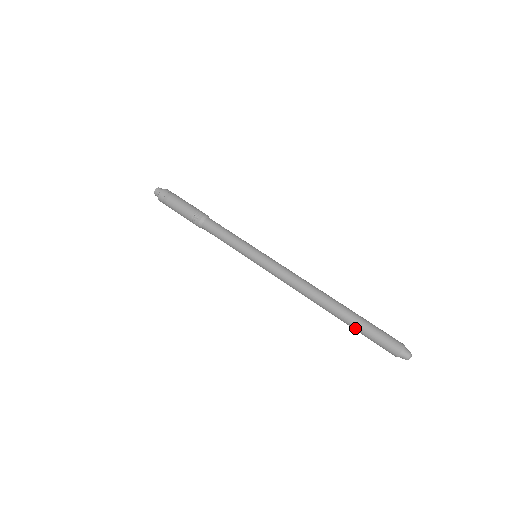
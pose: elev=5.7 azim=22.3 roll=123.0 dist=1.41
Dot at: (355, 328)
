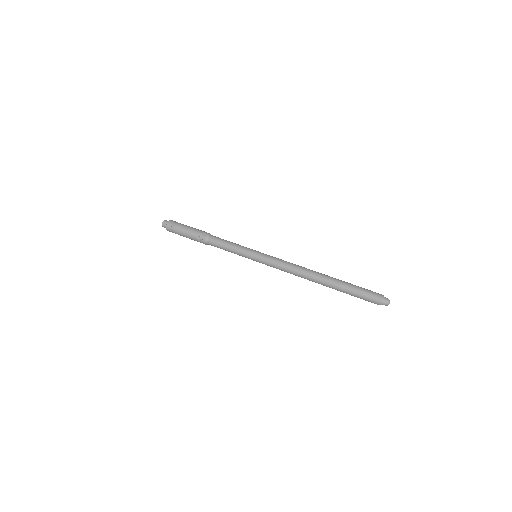
Dot at: (345, 290)
